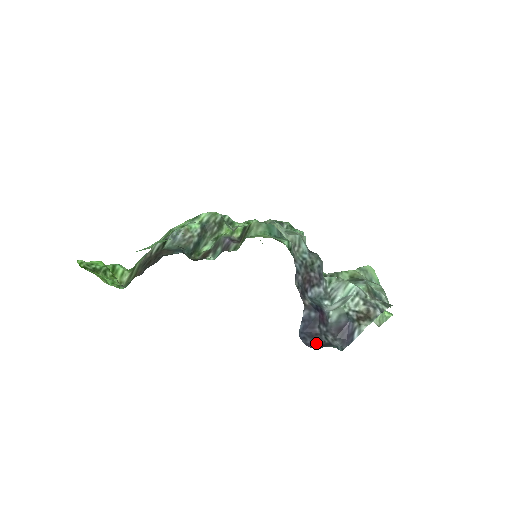
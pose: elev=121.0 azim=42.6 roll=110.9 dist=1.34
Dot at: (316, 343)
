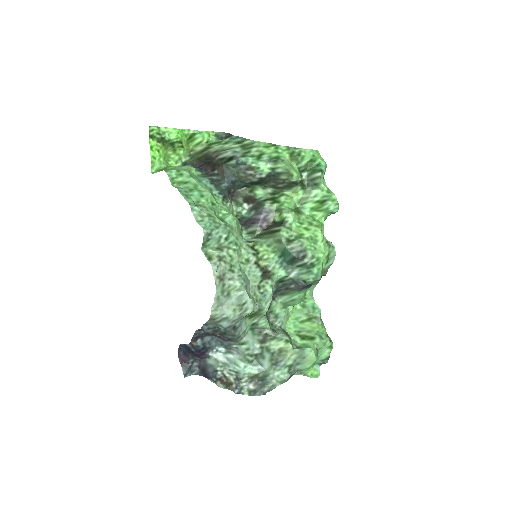
Dot at: (183, 358)
